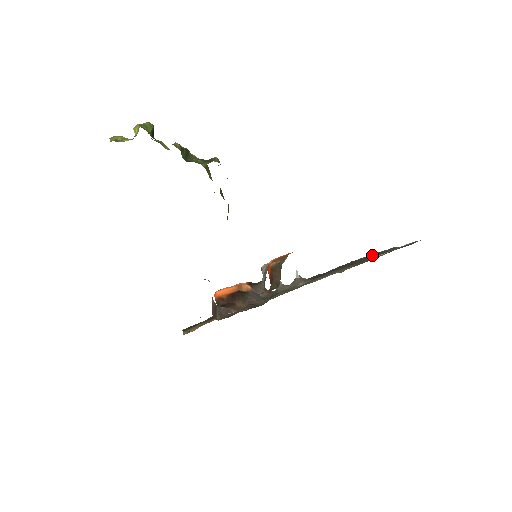
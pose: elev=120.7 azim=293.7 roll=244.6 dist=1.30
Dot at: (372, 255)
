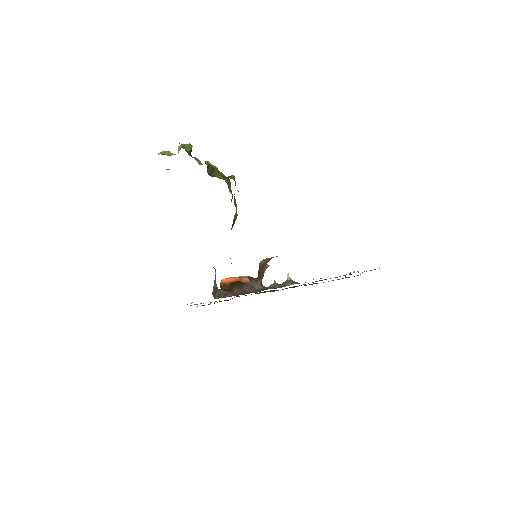
Dot at: occluded
